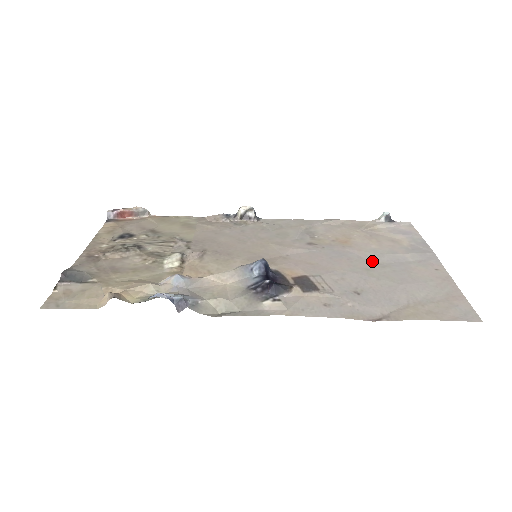
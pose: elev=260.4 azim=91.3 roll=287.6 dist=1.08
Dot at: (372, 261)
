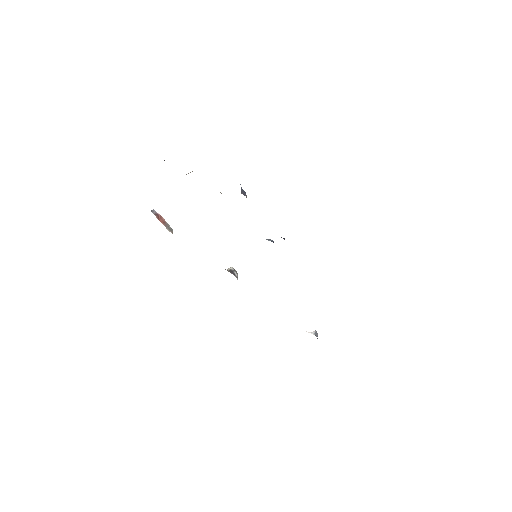
Dot at: occluded
